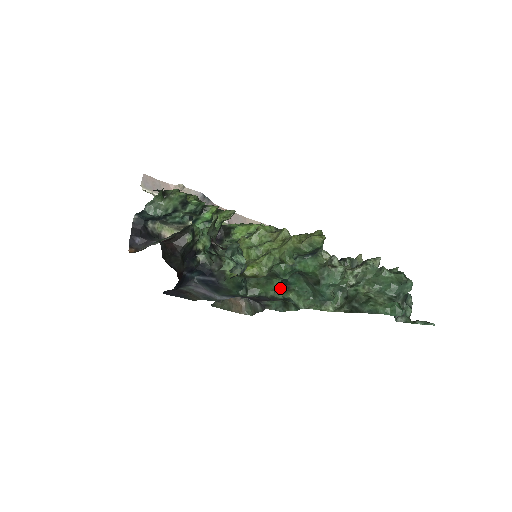
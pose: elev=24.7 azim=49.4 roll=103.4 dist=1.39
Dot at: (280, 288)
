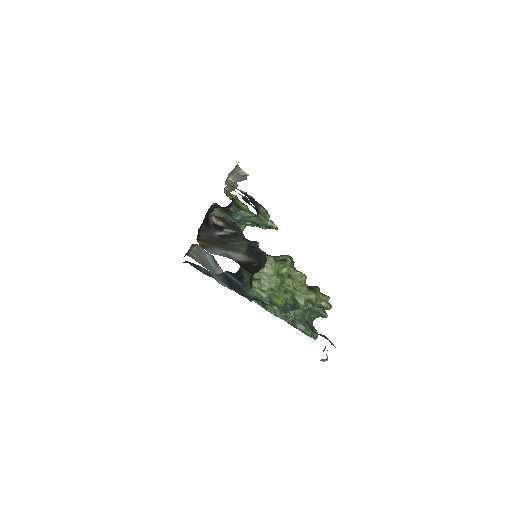
Dot at: occluded
